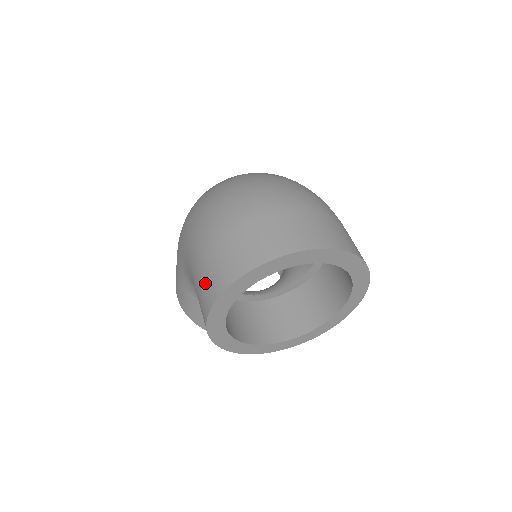
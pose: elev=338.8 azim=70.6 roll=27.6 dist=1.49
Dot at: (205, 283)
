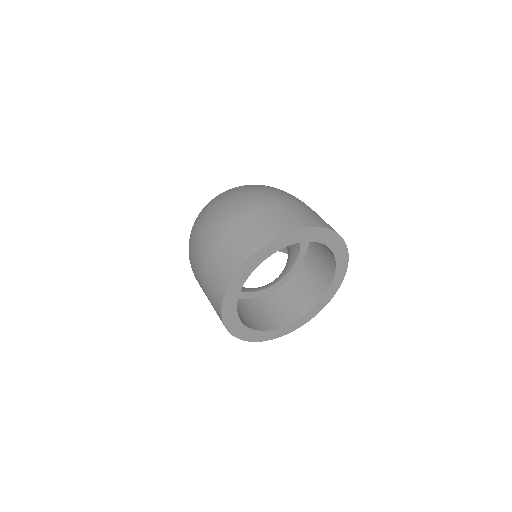
Dot at: (211, 300)
